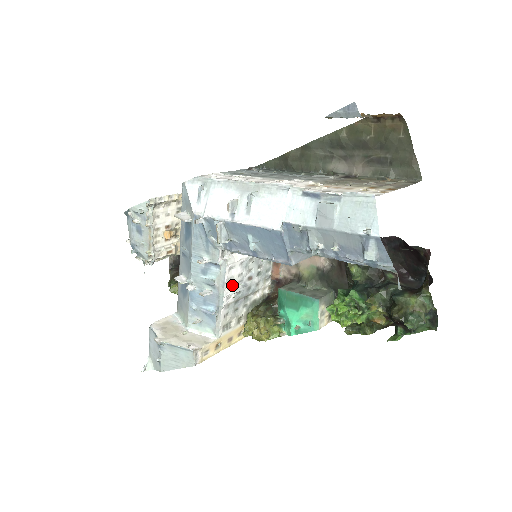
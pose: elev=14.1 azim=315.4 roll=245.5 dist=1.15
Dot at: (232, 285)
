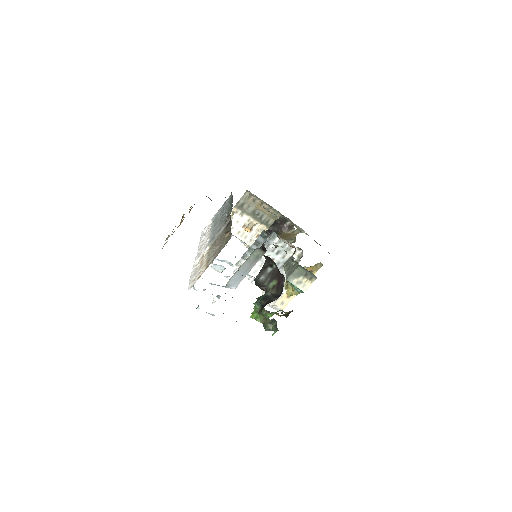
Dot at: occluded
